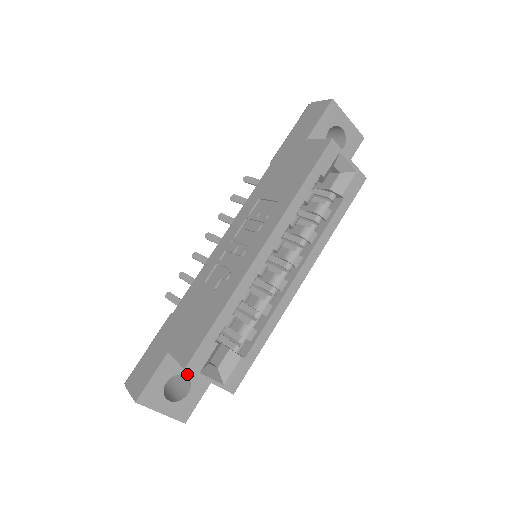
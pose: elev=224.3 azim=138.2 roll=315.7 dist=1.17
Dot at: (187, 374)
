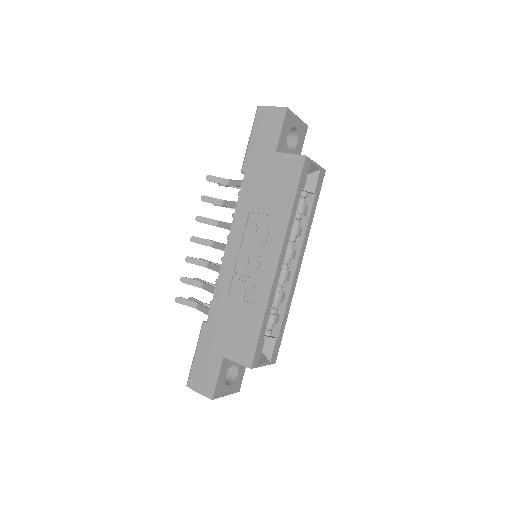
Dot at: (235, 362)
